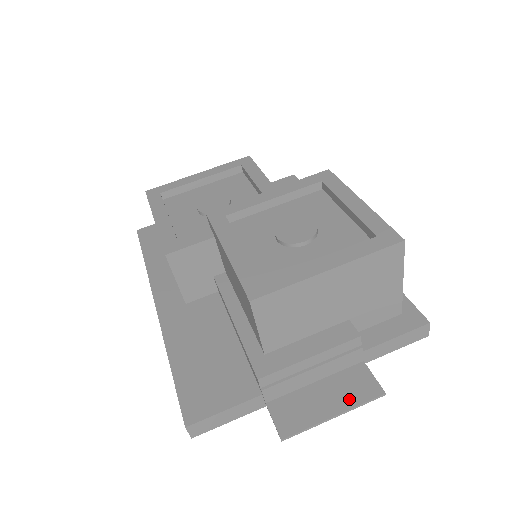
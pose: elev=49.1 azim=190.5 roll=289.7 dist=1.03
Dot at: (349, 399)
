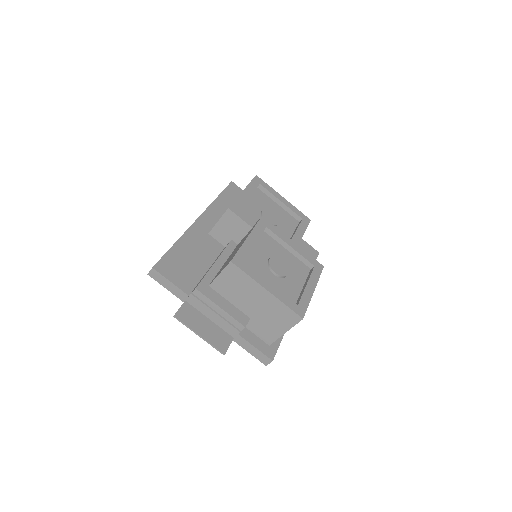
Dot at: (212, 339)
